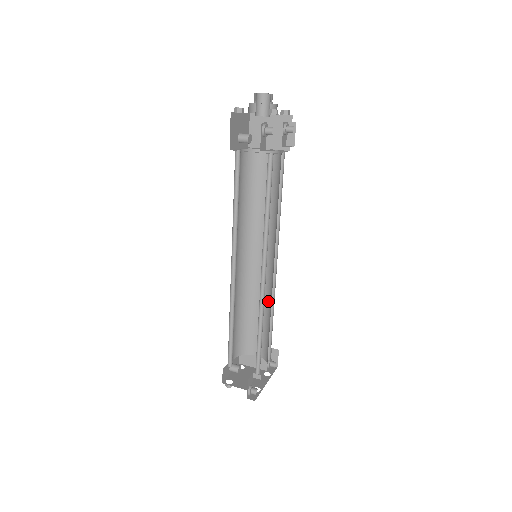
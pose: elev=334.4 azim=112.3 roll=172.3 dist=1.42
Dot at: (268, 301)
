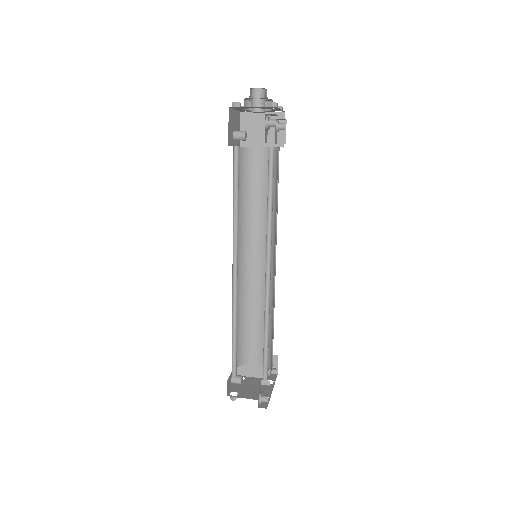
Dot at: occluded
